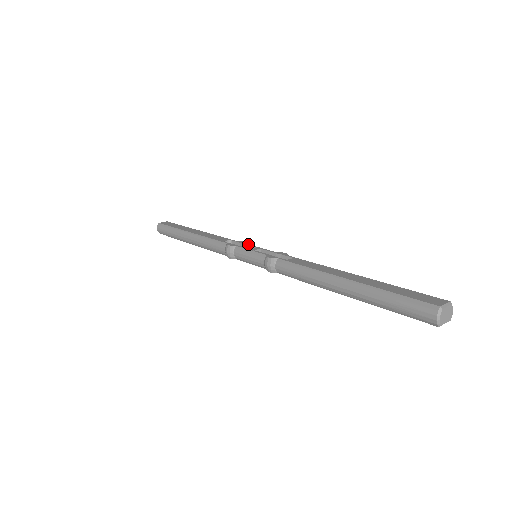
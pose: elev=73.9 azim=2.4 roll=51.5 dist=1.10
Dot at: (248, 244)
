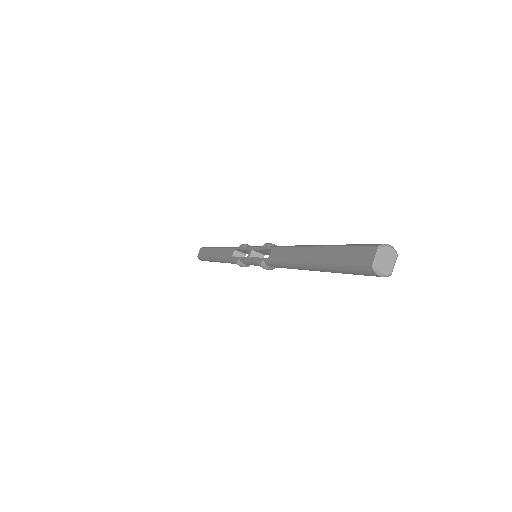
Dot at: (244, 248)
